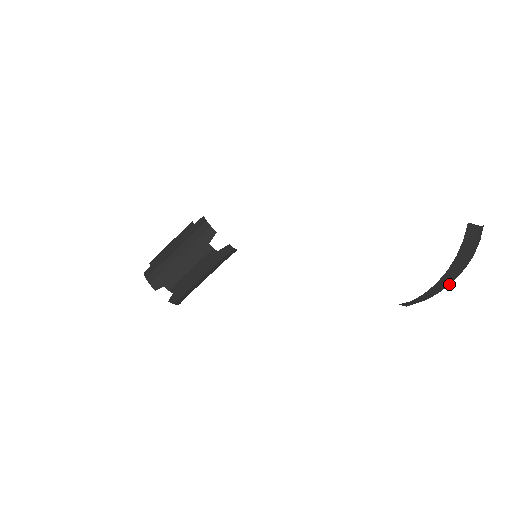
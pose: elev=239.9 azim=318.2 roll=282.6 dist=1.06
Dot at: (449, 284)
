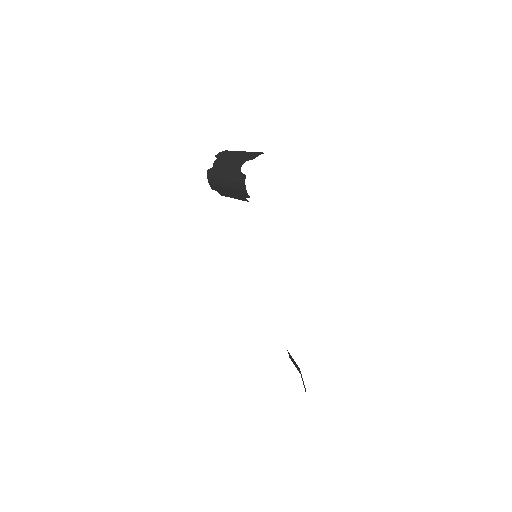
Dot at: occluded
